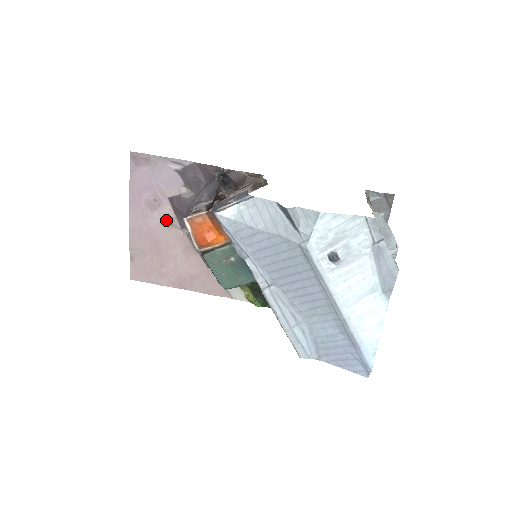
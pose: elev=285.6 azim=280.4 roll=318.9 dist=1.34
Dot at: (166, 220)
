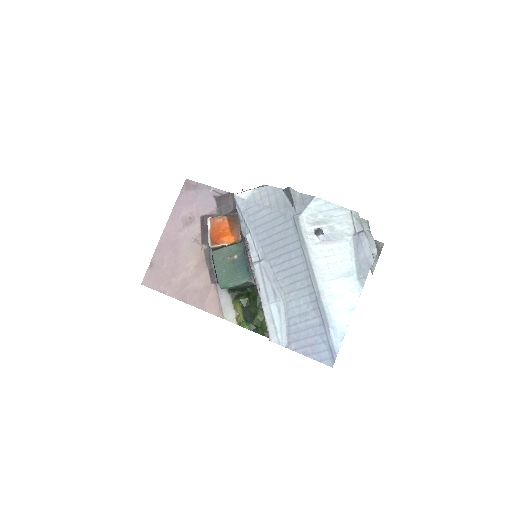
Dot at: (192, 235)
